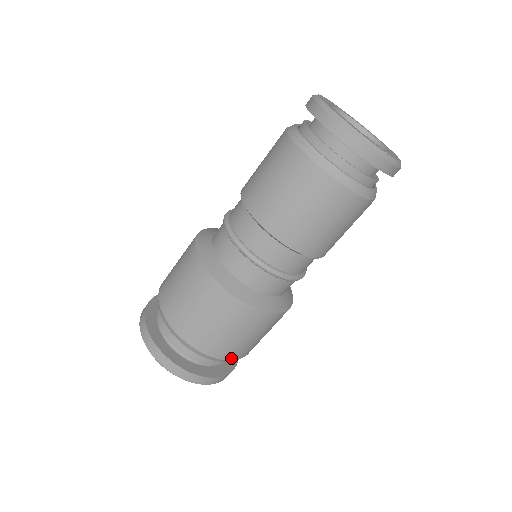
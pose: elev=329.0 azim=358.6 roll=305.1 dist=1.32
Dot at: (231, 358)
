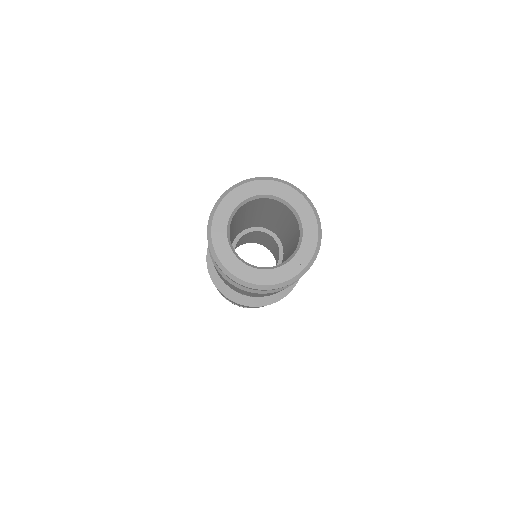
Dot at: occluded
